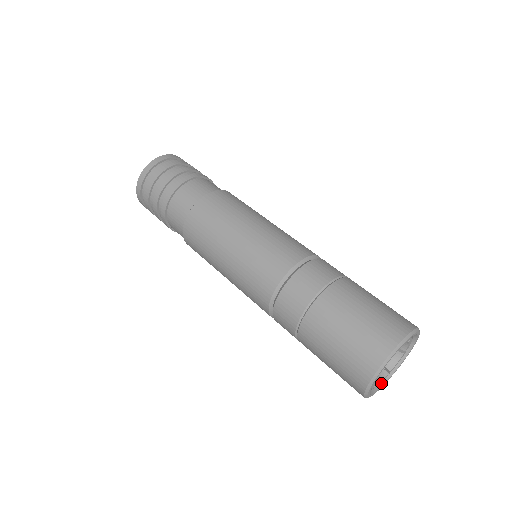
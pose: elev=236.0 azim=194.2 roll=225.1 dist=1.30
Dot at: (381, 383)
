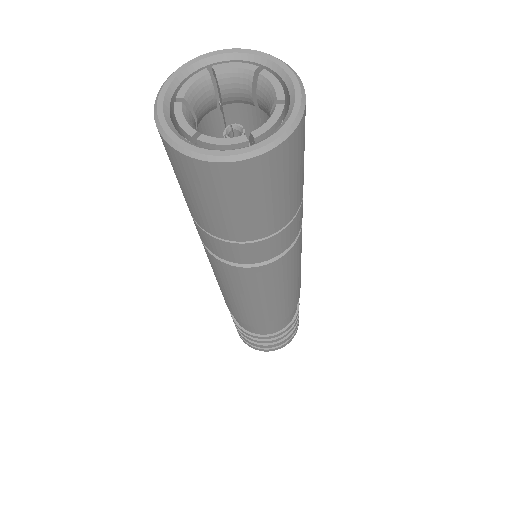
Dot at: (176, 131)
